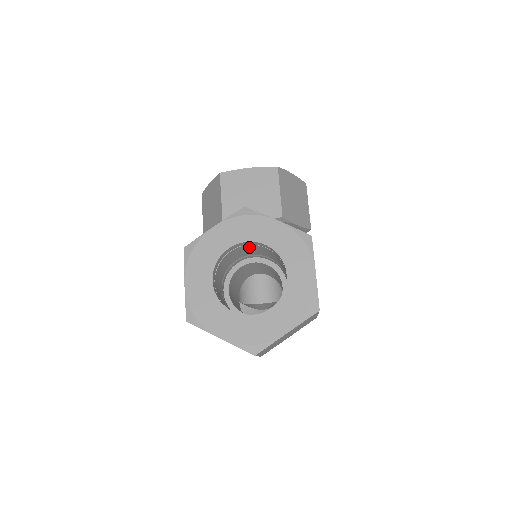
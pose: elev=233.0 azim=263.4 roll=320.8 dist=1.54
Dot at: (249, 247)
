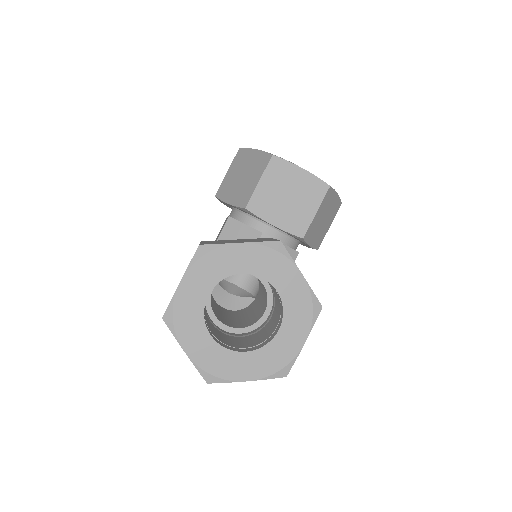
Dot at: occluded
